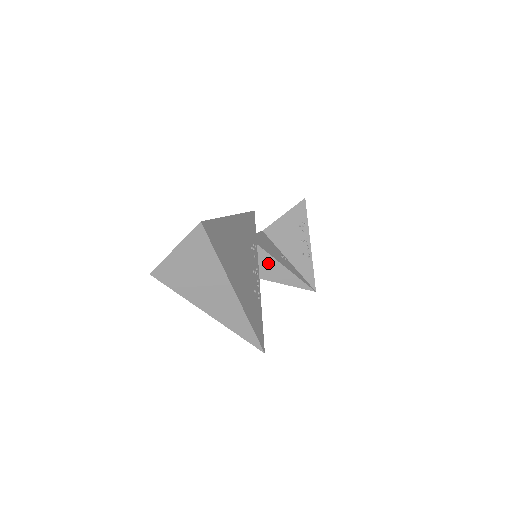
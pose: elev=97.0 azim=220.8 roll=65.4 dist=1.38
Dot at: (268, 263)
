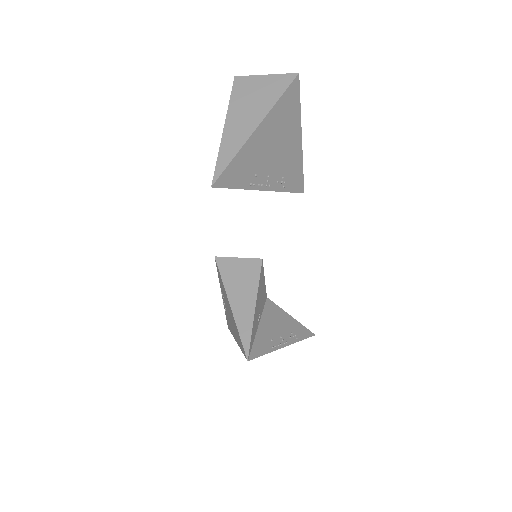
Dot at: (249, 294)
